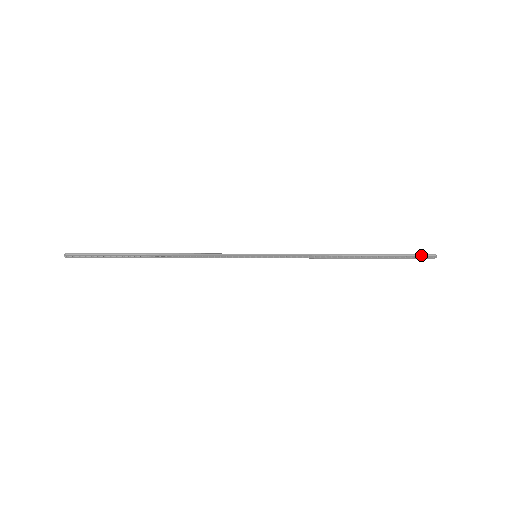
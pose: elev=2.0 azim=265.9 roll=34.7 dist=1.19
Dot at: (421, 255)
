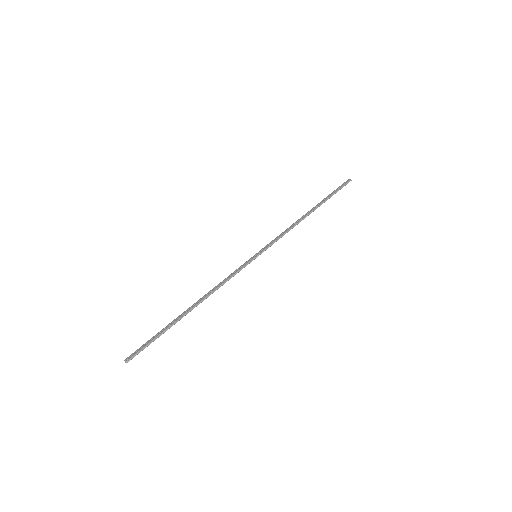
Dot at: occluded
